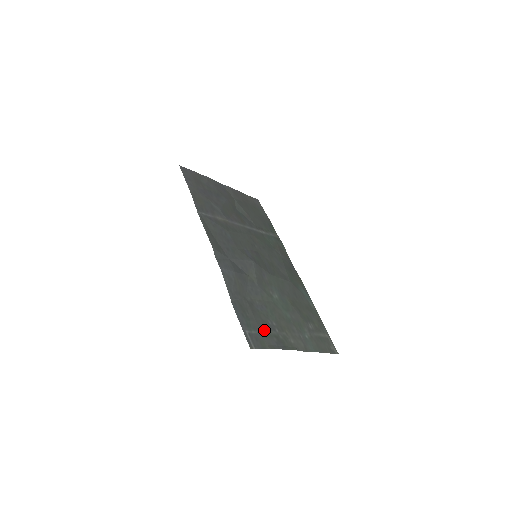
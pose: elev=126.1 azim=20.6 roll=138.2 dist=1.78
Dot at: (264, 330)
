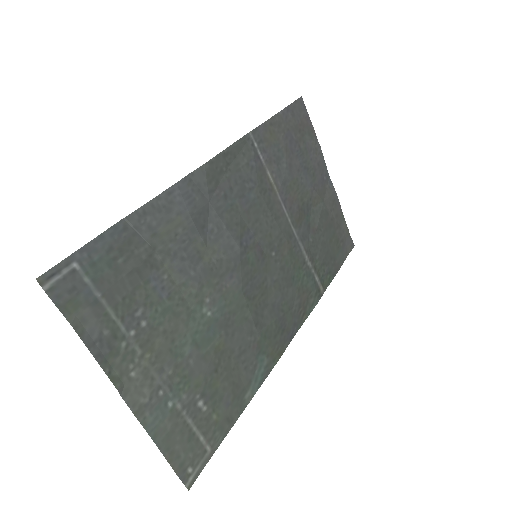
Dot at: (110, 302)
